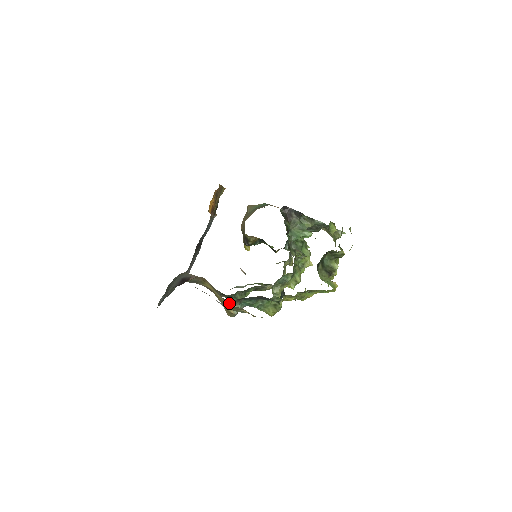
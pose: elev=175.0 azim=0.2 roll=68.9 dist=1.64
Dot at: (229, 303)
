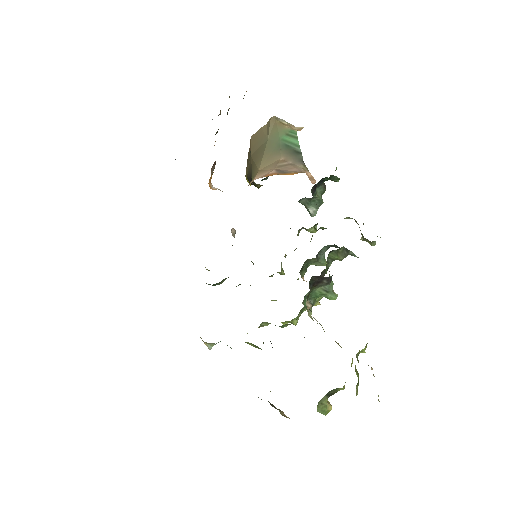
Dot at: occluded
